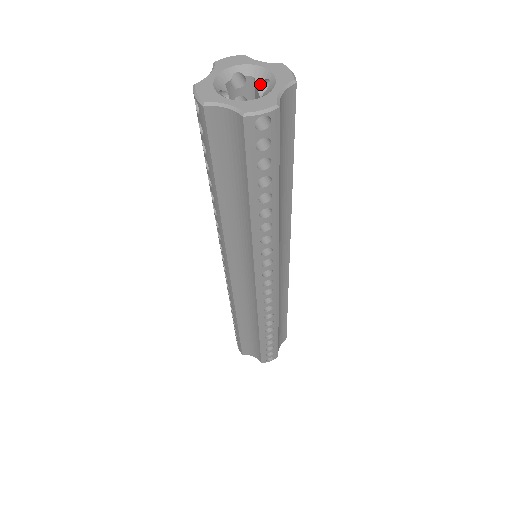
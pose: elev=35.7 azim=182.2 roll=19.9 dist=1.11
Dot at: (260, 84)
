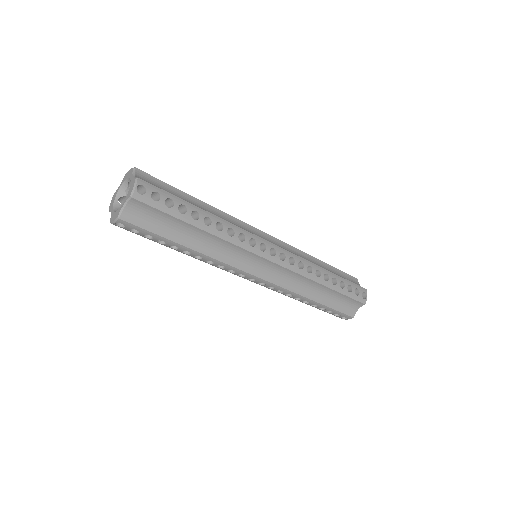
Dot at: occluded
